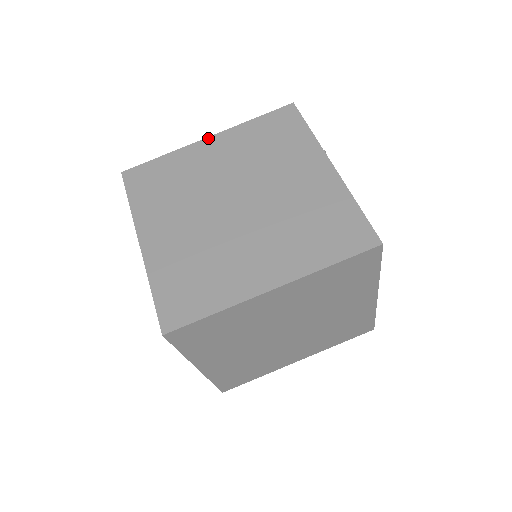
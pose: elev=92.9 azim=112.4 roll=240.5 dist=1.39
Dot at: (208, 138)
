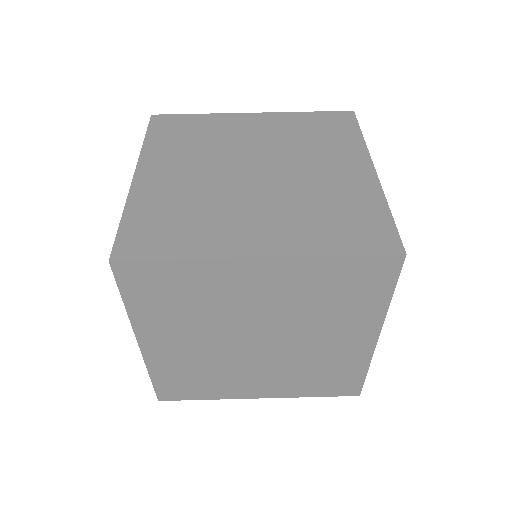
Dot at: (253, 113)
